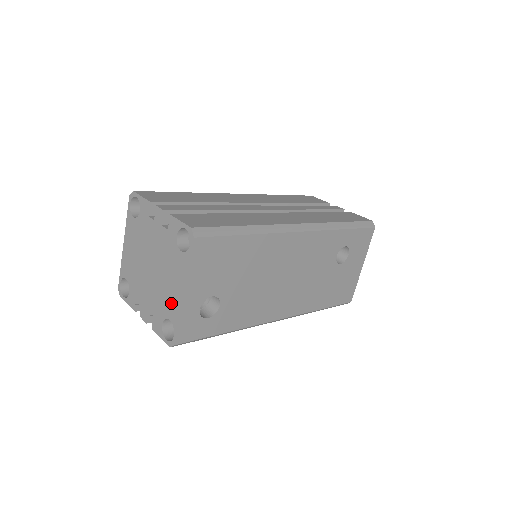
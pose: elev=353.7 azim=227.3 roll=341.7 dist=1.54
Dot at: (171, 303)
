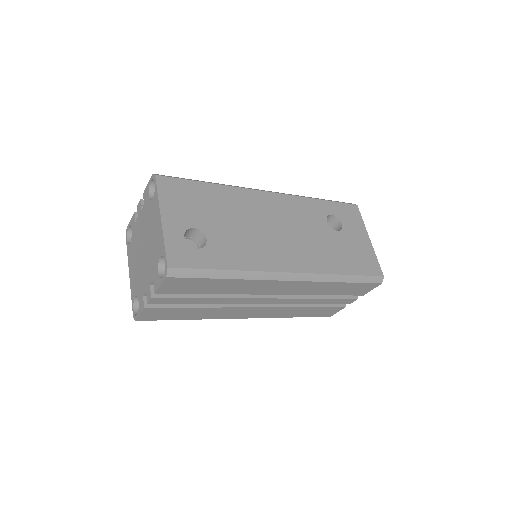
Dot at: (157, 243)
